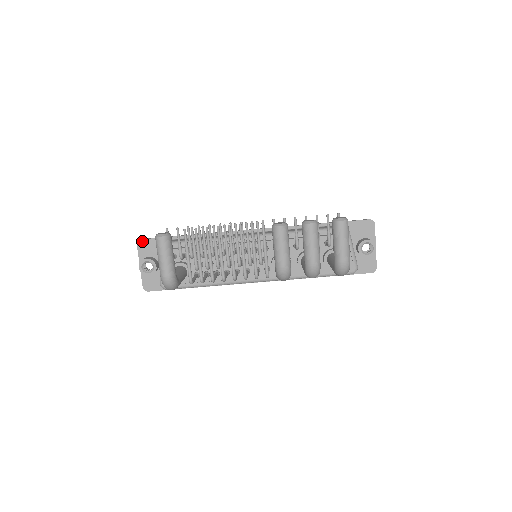
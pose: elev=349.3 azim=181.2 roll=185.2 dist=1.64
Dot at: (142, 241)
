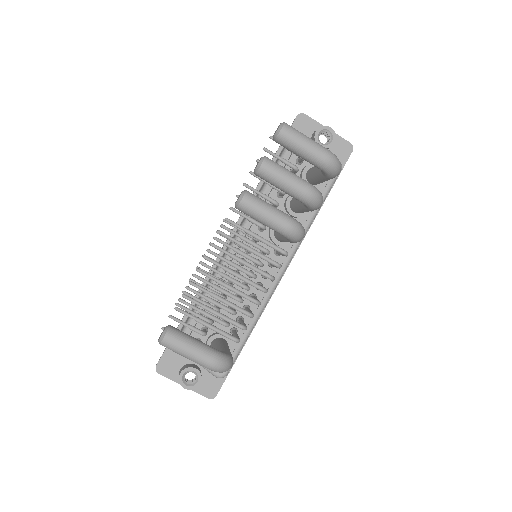
Dot at: (159, 366)
